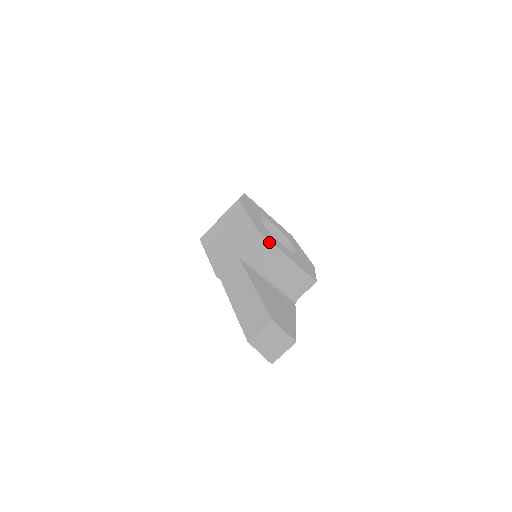
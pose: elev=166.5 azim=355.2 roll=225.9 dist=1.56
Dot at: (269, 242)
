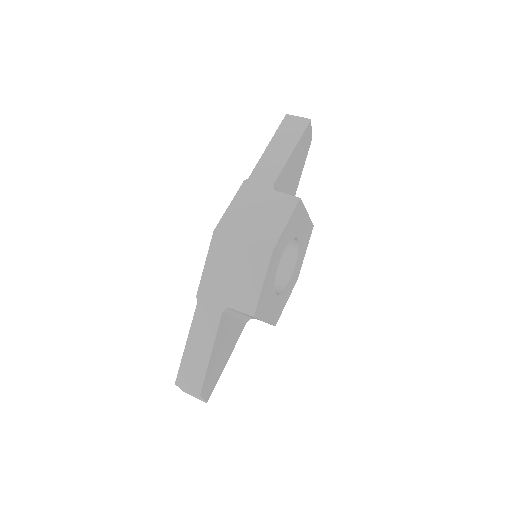
Dot at: (257, 318)
